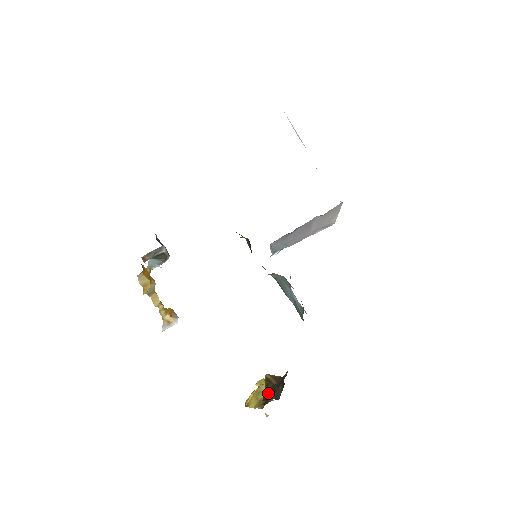
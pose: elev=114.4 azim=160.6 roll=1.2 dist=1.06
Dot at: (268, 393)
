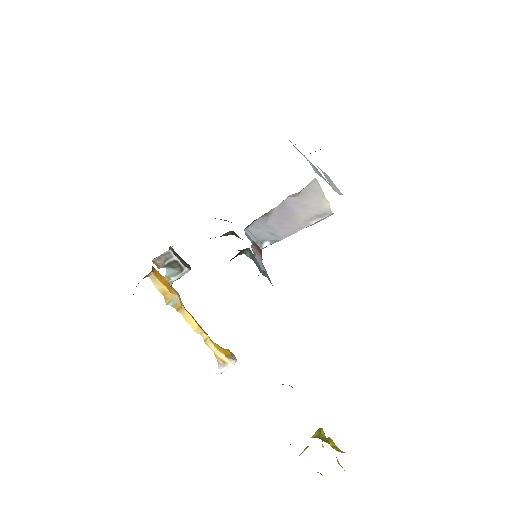
Dot at: occluded
